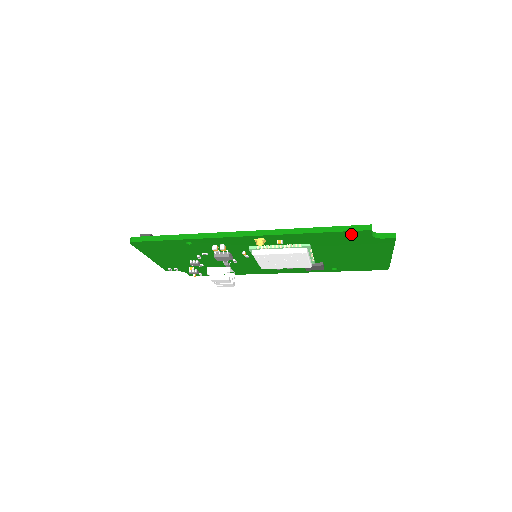
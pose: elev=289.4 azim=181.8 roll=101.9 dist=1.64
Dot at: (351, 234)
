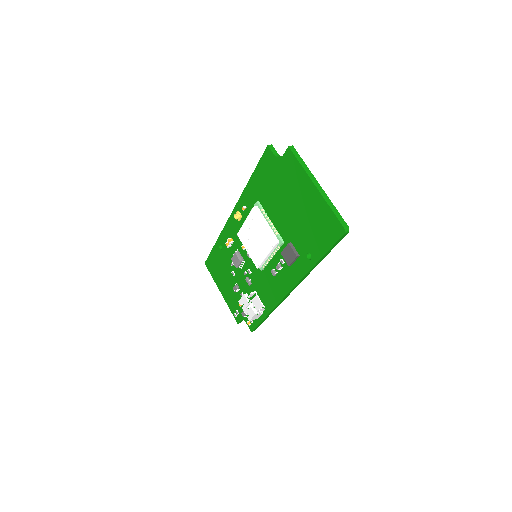
Dot at: (265, 164)
